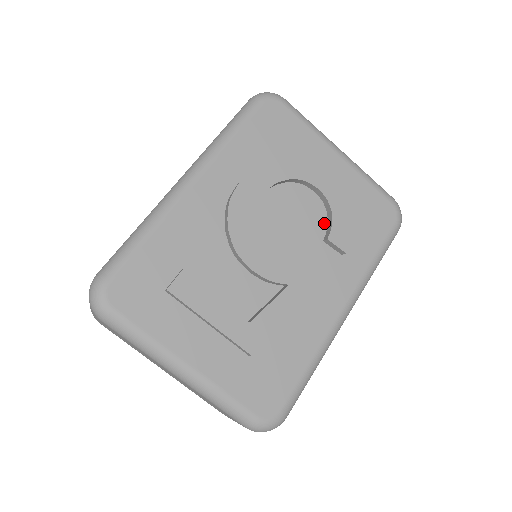
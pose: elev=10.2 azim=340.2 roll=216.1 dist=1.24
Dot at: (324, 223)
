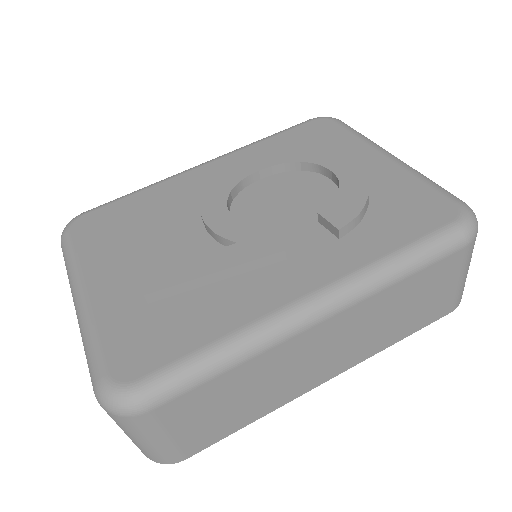
Dot at: occluded
